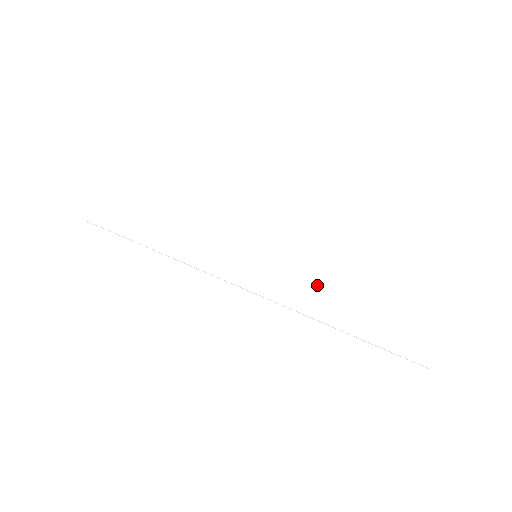
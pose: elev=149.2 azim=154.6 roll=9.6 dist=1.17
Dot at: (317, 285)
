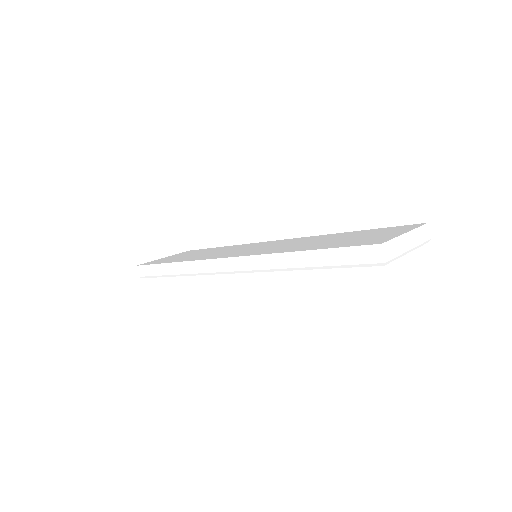
Dot at: (291, 247)
